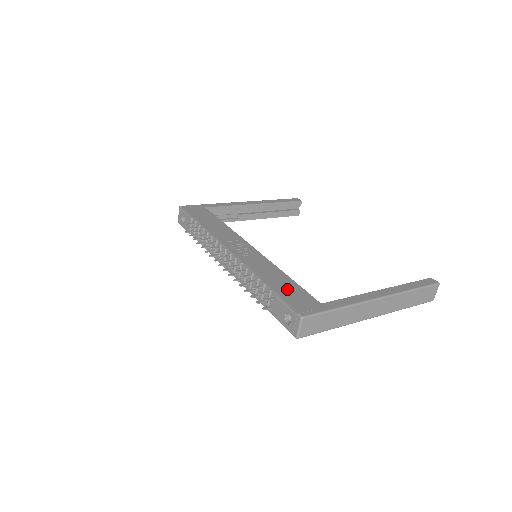
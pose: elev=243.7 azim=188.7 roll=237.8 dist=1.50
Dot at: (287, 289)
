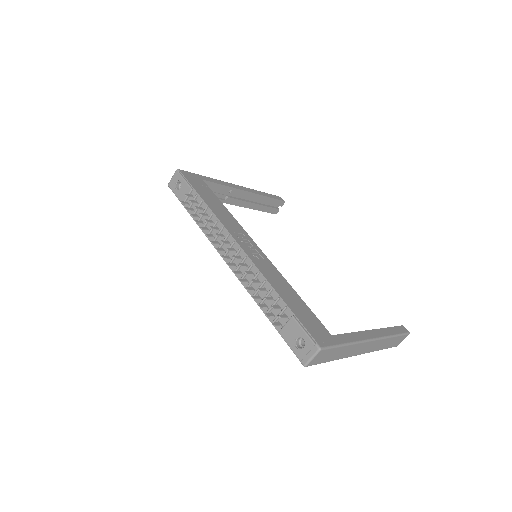
Dot at: (300, 310)
